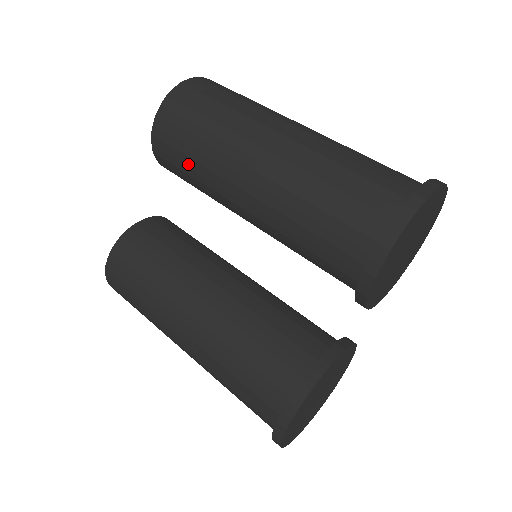
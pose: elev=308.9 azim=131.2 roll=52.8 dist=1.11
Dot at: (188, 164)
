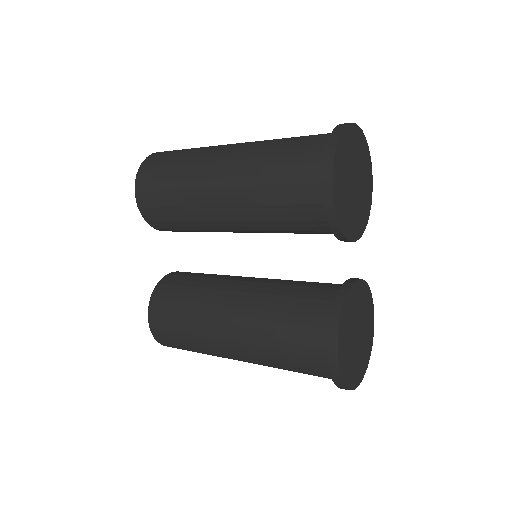
Dot at: (173, 213)
